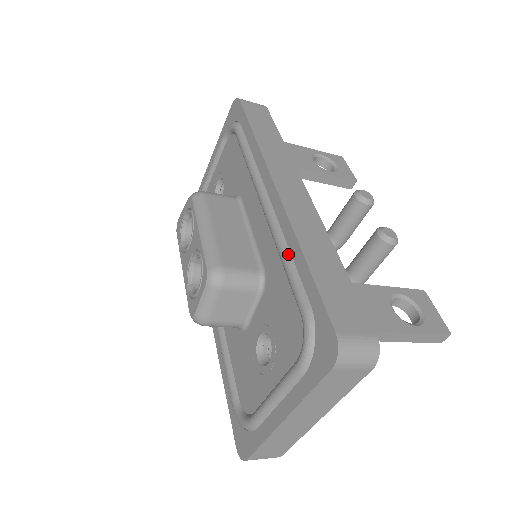
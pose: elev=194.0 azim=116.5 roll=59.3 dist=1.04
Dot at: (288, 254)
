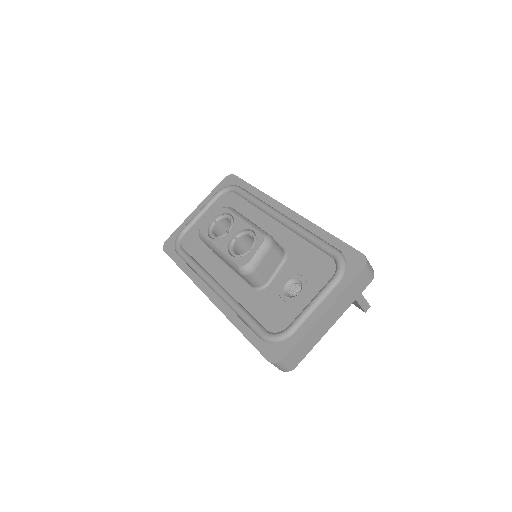
Dot at: (311, 233)
